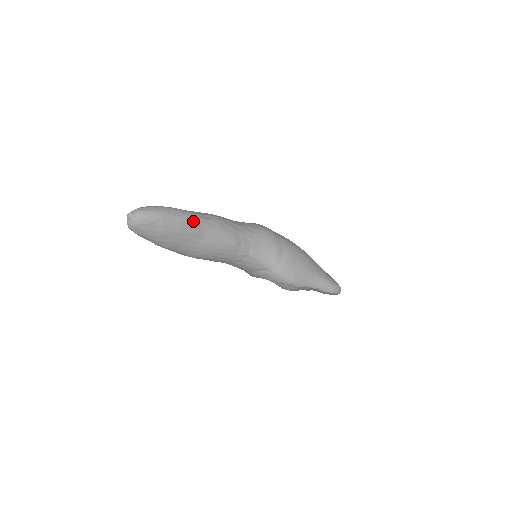
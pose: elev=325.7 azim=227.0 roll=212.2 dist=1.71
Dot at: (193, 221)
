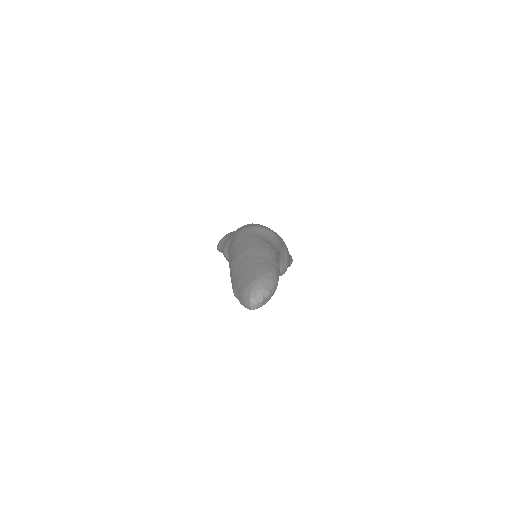
Dot at: (279, 273)
